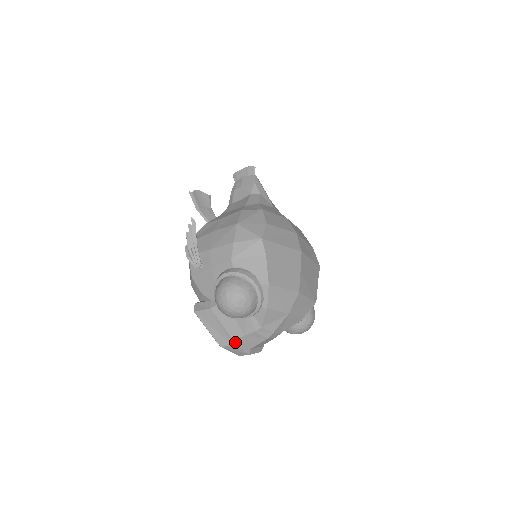
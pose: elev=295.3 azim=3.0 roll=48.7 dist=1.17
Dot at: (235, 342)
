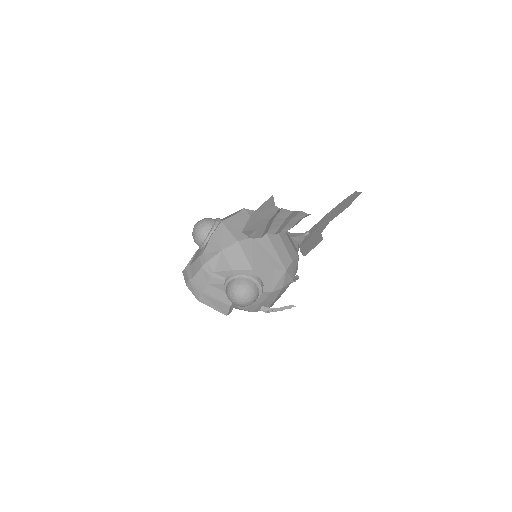
Dot at: (189, 268)
